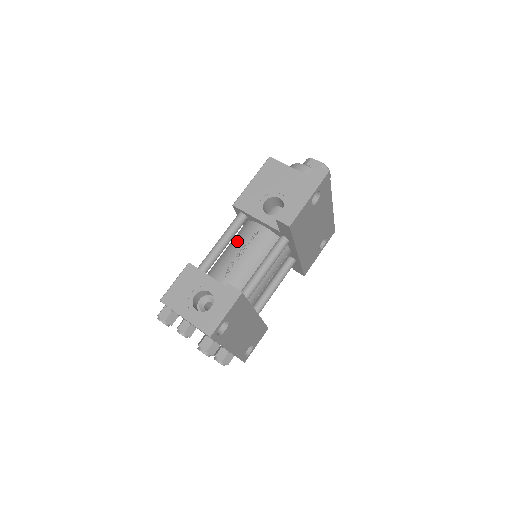
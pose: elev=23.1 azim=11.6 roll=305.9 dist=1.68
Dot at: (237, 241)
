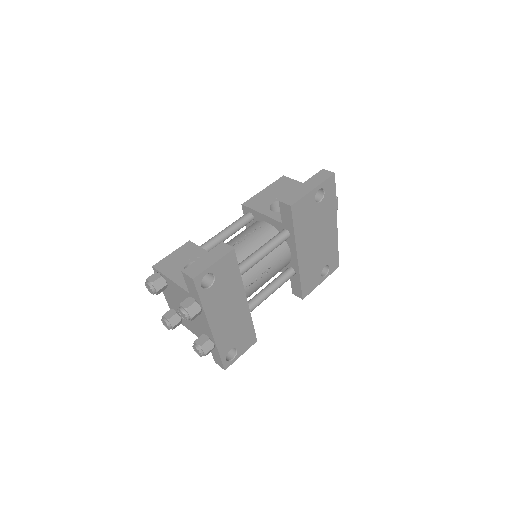
Dot at: (240, 233)
